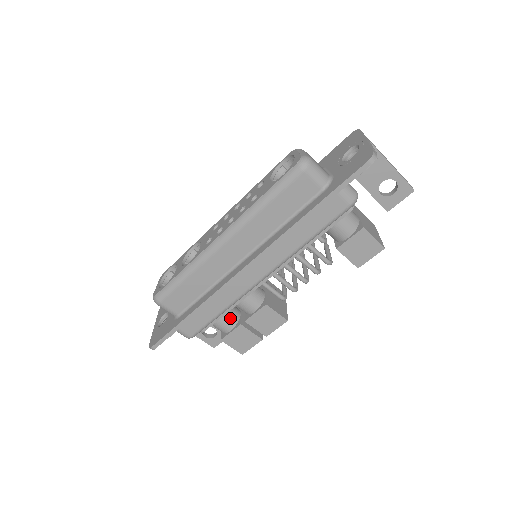
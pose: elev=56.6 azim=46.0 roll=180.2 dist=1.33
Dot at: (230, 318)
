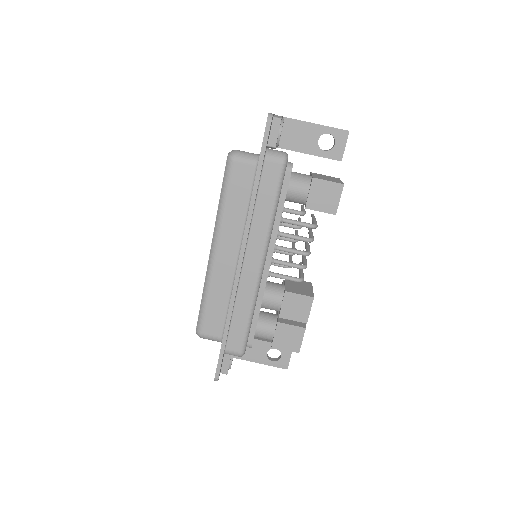
Dot at: (268, 322)
